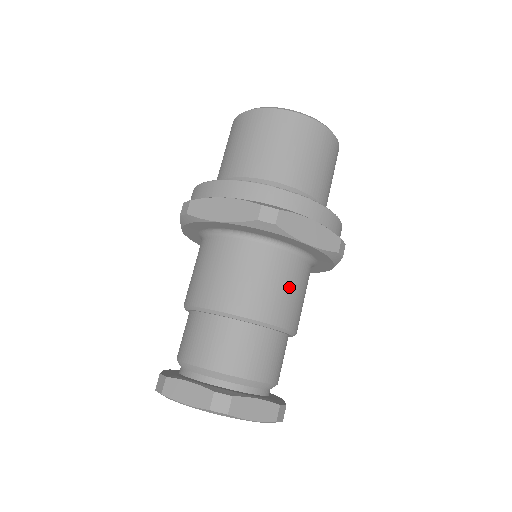
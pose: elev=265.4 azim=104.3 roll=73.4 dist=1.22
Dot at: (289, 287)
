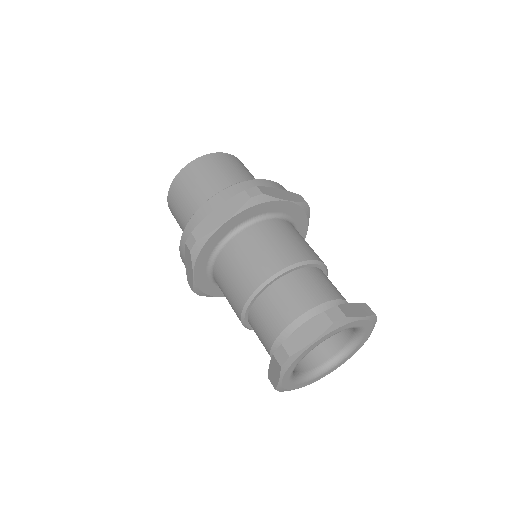
Dot at: (299, 238)
